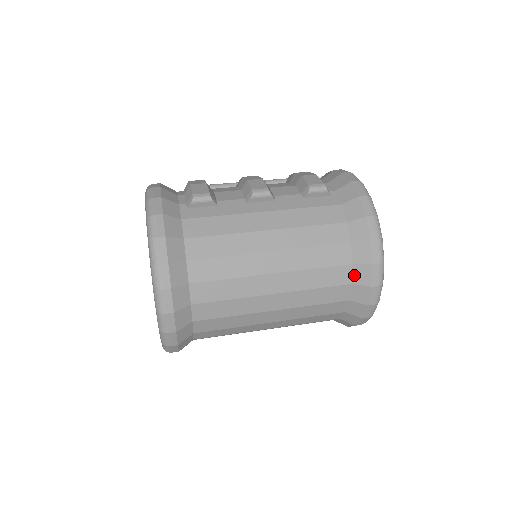
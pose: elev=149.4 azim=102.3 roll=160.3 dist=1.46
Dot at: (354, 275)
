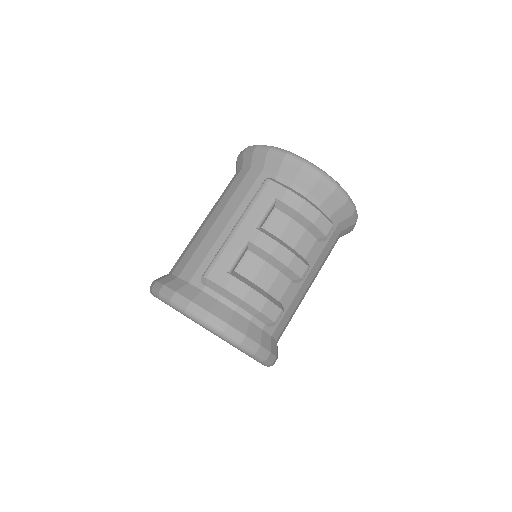
Dot at: occluded
